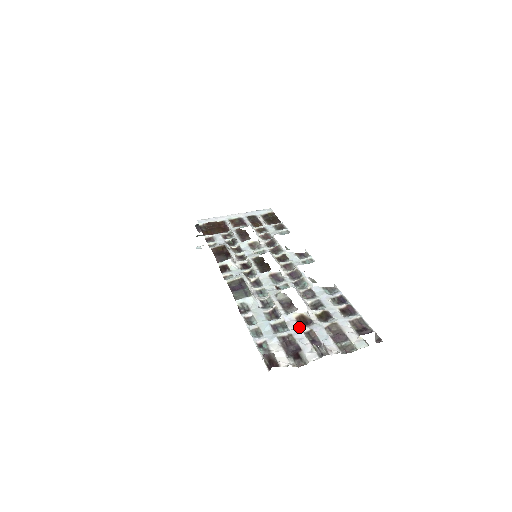
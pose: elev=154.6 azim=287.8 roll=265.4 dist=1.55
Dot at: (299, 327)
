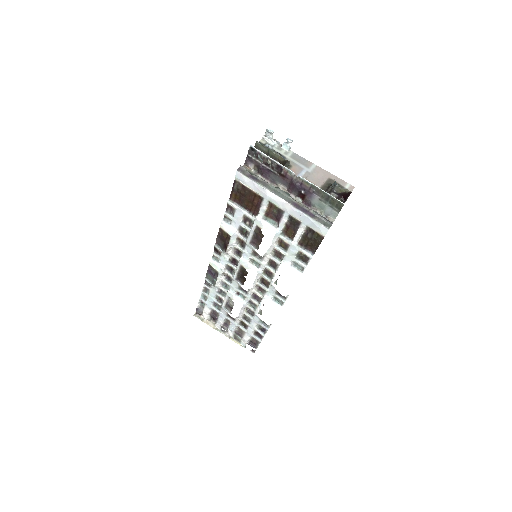
Dot at: (225, 316)
